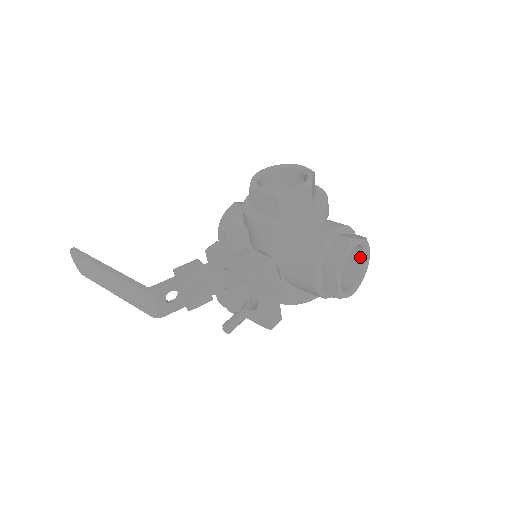
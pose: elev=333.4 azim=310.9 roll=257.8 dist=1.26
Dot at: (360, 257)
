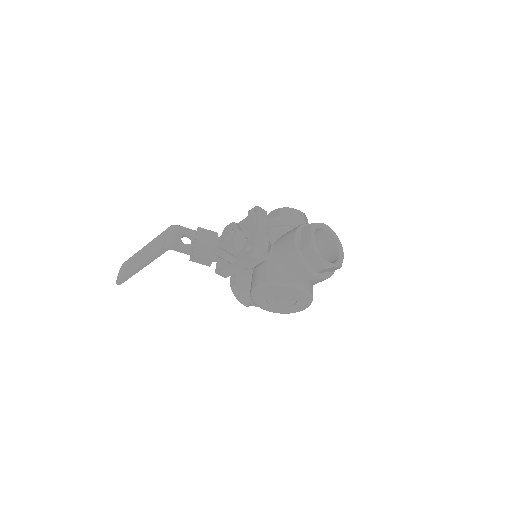
Dot at: (336, 257)
